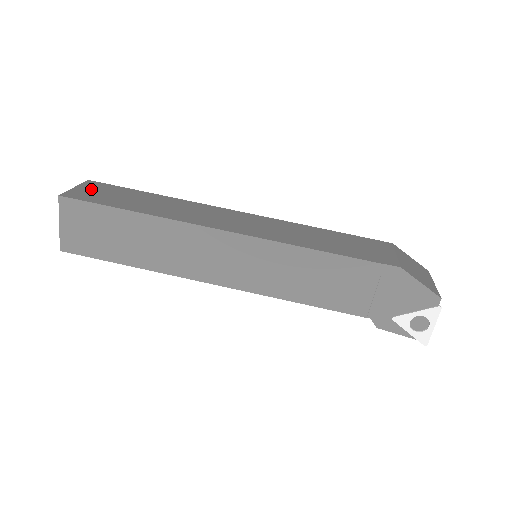
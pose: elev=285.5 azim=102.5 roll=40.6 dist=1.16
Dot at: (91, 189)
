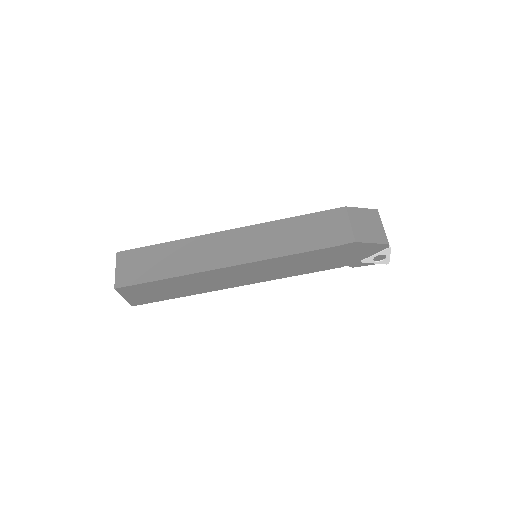
Dot at: (126, 266)
